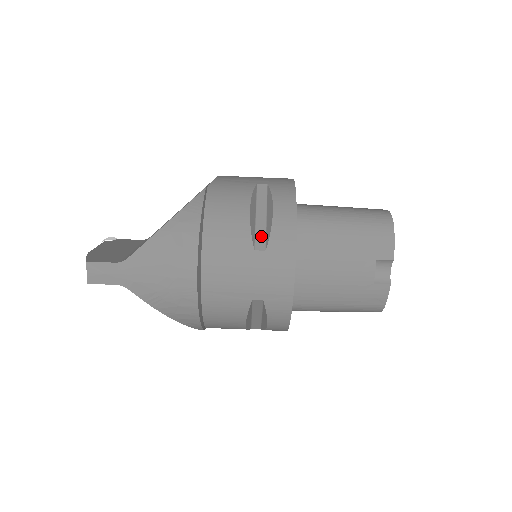
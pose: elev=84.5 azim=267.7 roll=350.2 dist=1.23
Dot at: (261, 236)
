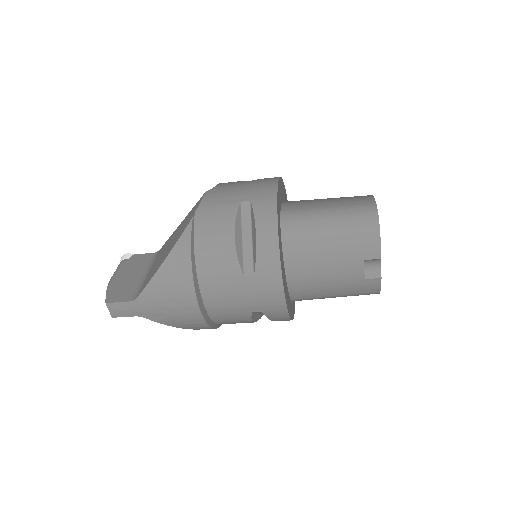
Dot at: (249, 260)
